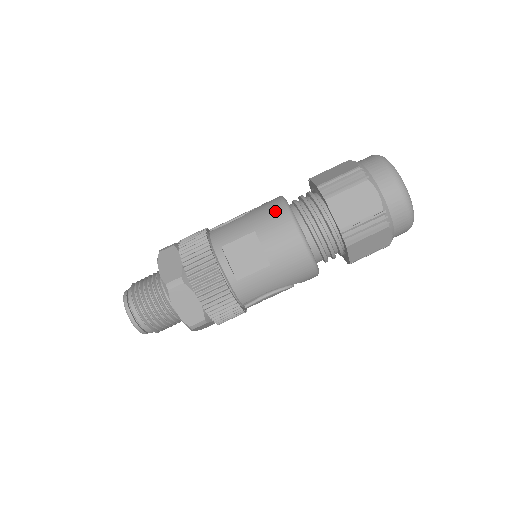
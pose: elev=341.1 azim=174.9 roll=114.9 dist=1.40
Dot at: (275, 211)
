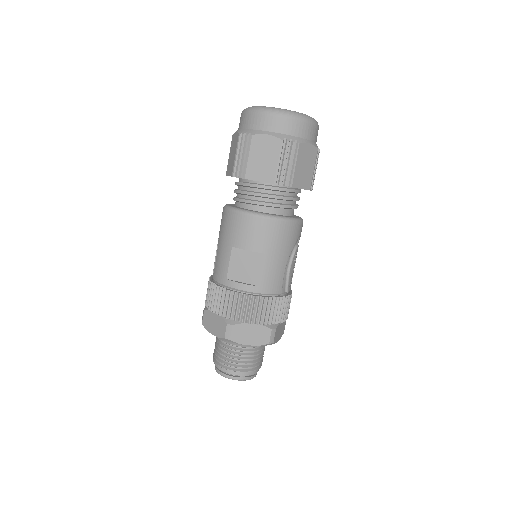
Dot at: (229, 221)
